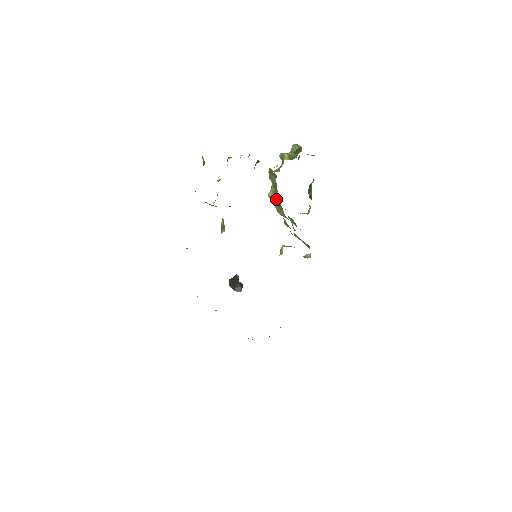
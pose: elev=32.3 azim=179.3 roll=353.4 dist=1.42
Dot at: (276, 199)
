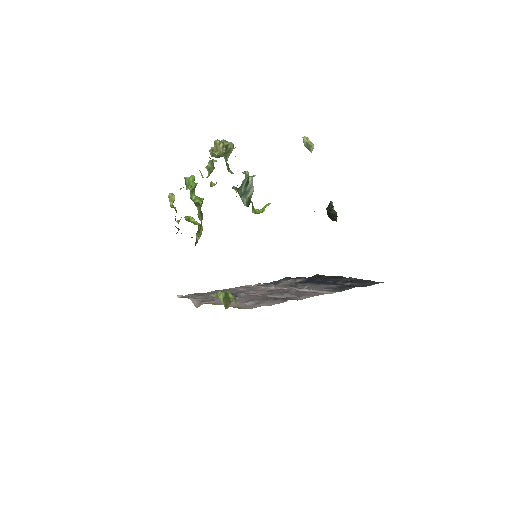
Dot at: occluded
